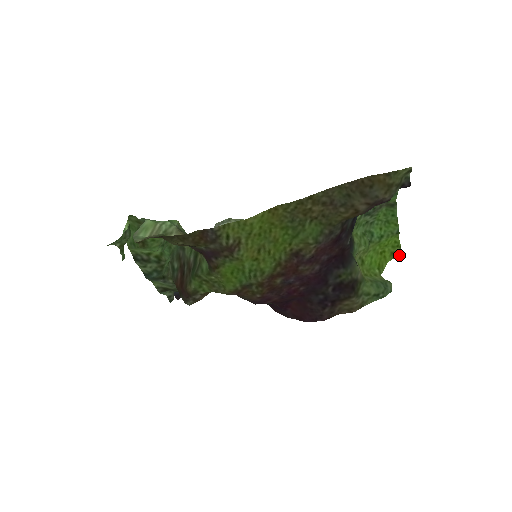
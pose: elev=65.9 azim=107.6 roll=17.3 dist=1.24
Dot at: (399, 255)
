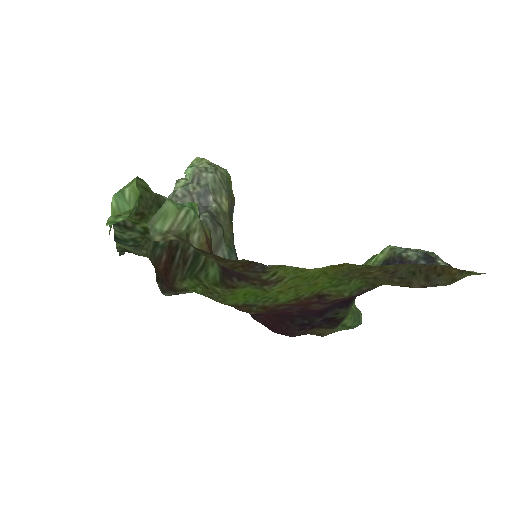
Dot at: occluded
